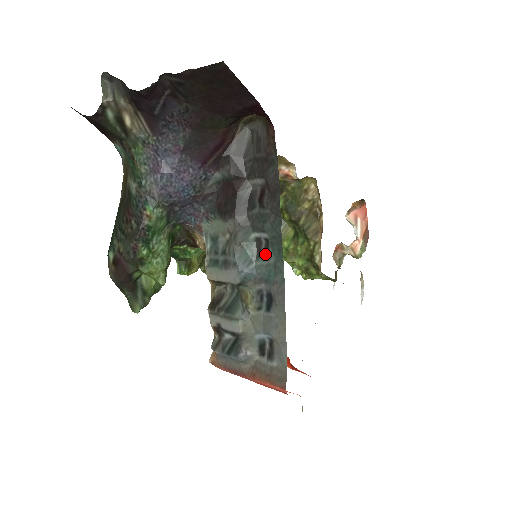
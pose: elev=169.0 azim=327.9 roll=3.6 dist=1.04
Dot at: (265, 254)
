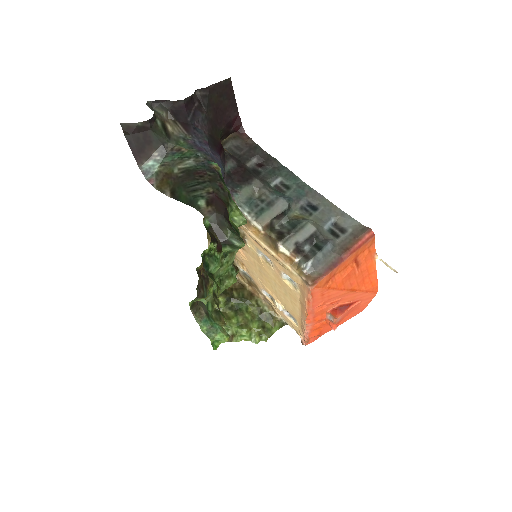
Dot at: (287, 188)
